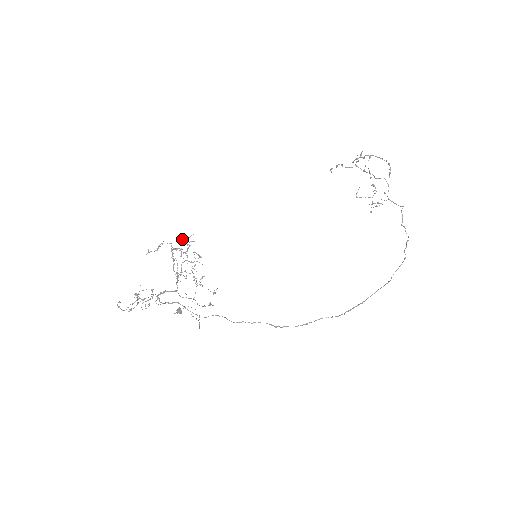
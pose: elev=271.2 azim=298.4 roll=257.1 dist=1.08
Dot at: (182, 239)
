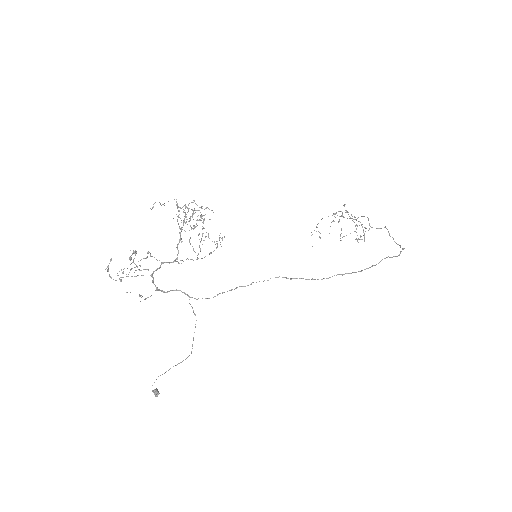
Dot at: (186, 207)
